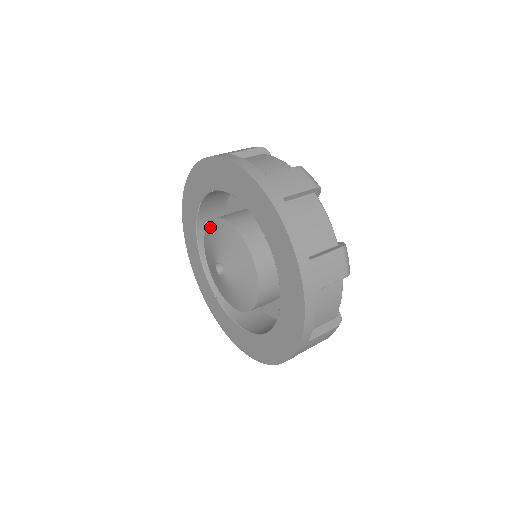
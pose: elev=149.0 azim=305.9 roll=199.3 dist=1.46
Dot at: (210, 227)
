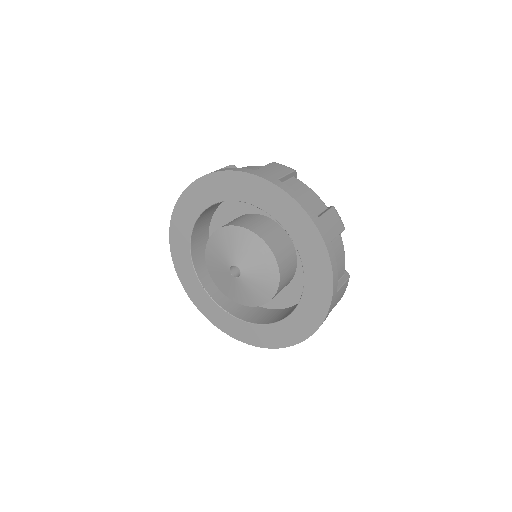
Dot at: (231, 231)
